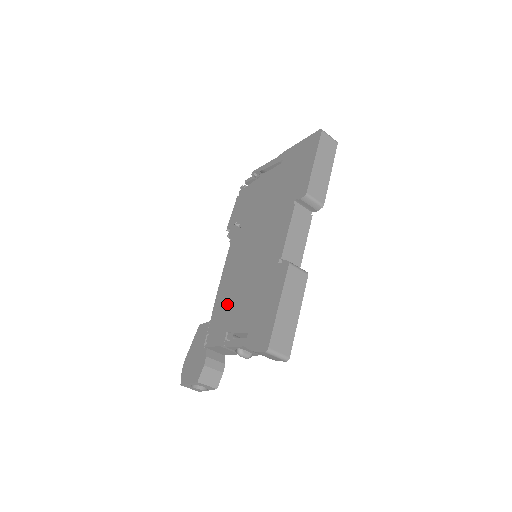
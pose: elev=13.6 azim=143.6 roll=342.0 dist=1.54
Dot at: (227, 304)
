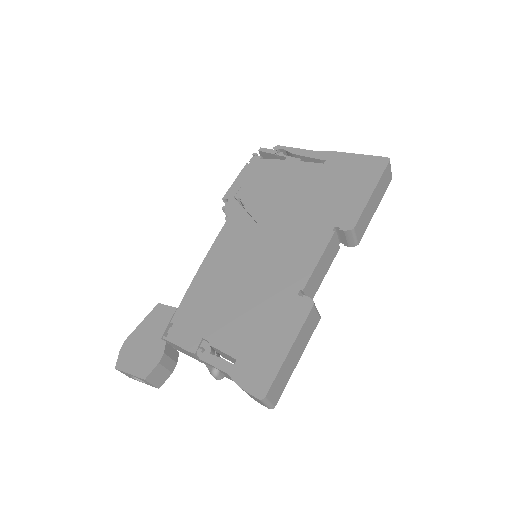
Dot at: (209, 301)
